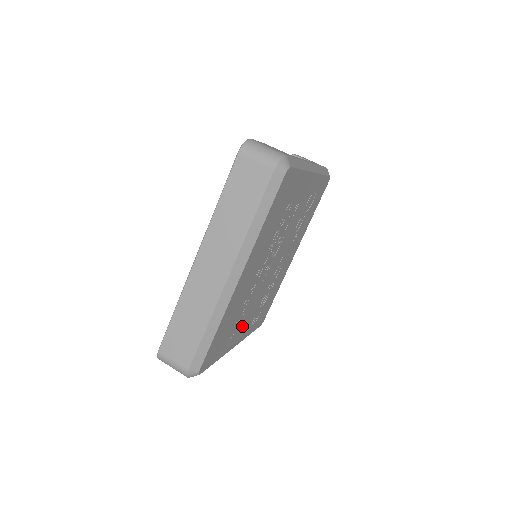
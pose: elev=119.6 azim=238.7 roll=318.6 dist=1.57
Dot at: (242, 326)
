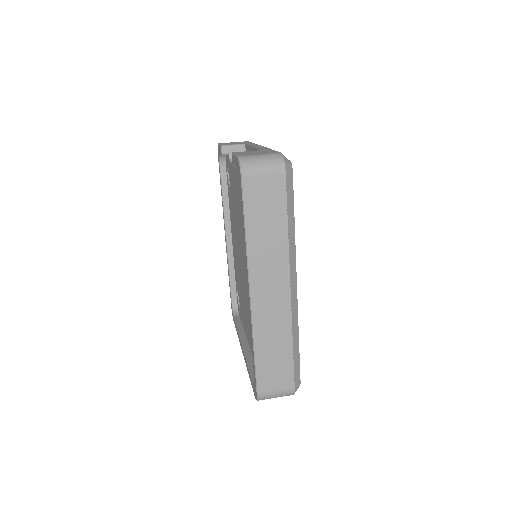
Dot at: occluded
